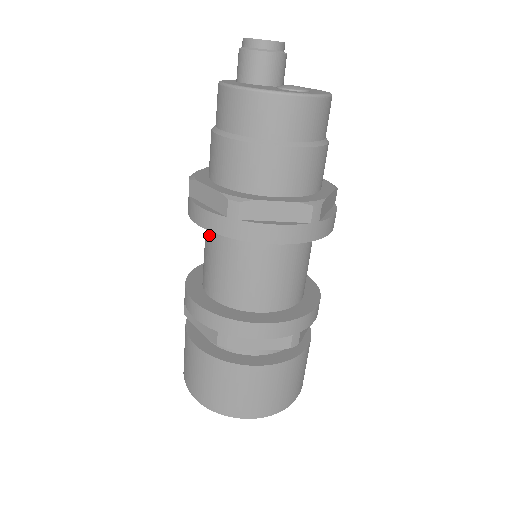
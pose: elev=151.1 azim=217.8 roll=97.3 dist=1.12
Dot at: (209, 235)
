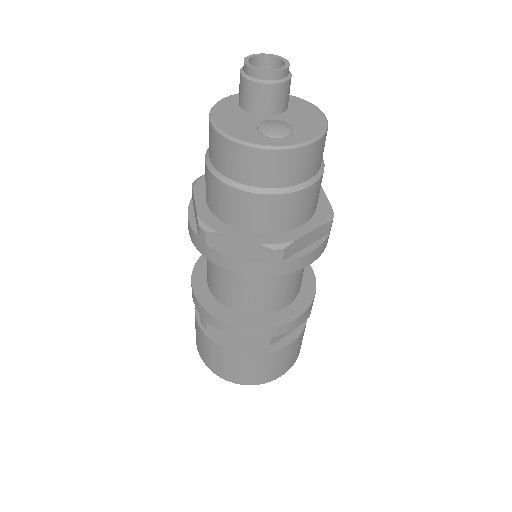
Dot at: occluded
